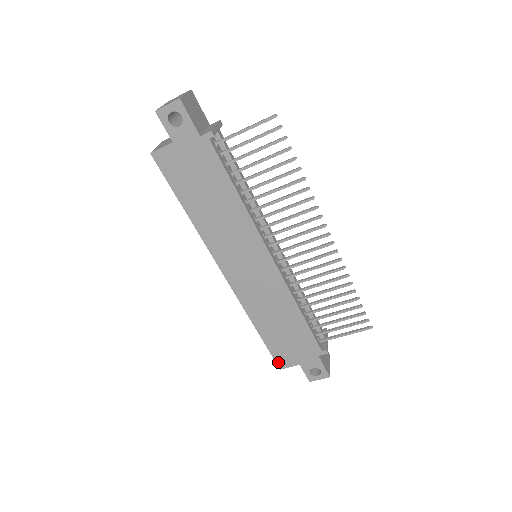
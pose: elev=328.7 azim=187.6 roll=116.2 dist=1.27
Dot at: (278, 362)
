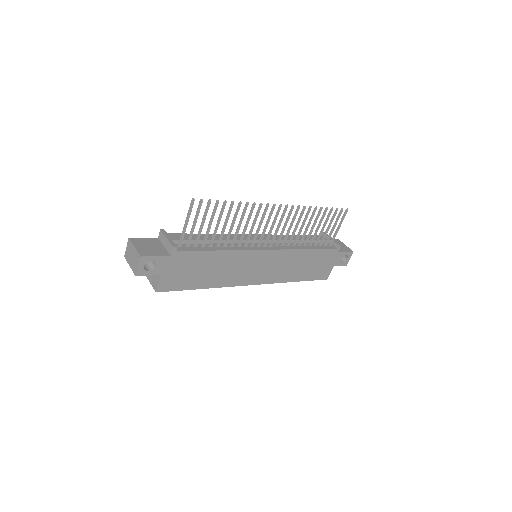
Dot at: (323, 278)
